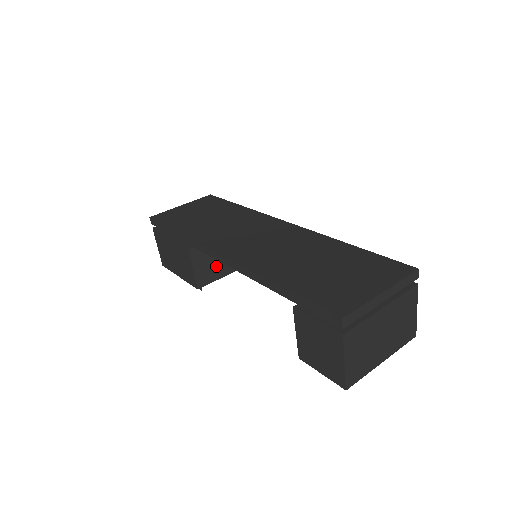
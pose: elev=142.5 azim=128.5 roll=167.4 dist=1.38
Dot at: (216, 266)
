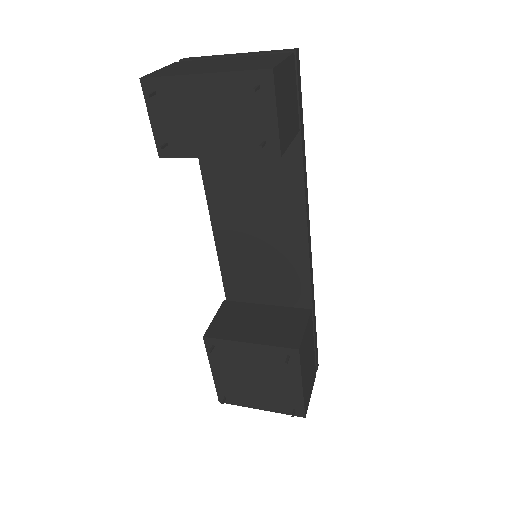
Dot at: (239, 328)
